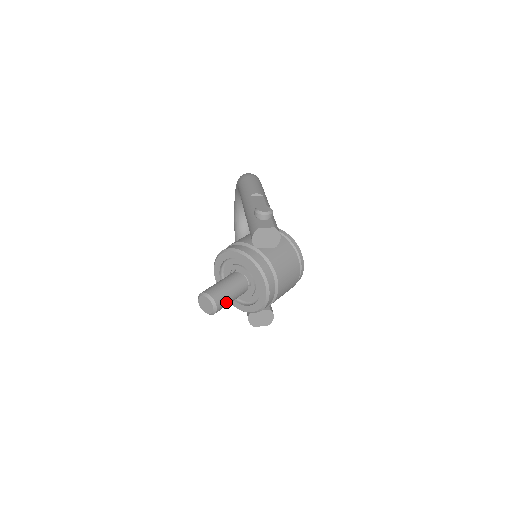
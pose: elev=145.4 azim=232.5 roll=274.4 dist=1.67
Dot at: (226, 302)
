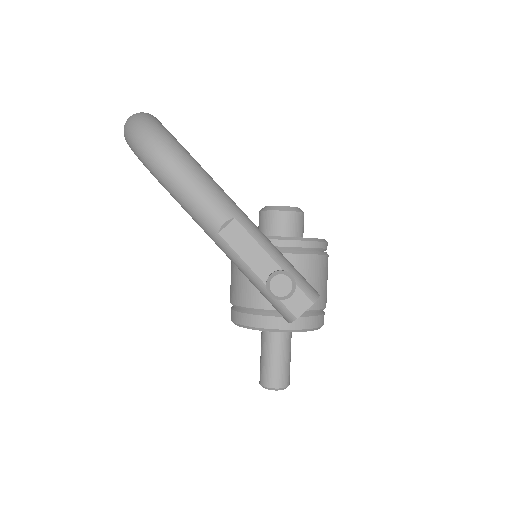
Dot at: occluded
